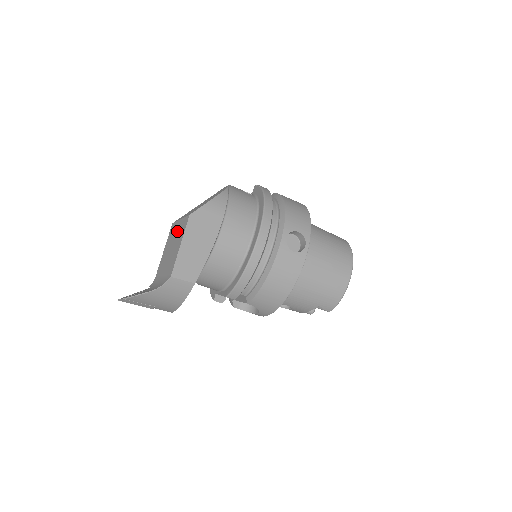
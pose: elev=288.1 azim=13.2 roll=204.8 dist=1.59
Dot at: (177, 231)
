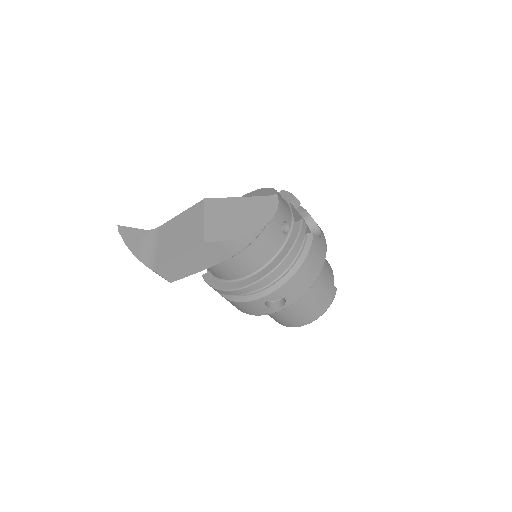
Dot at: (193, 228)
